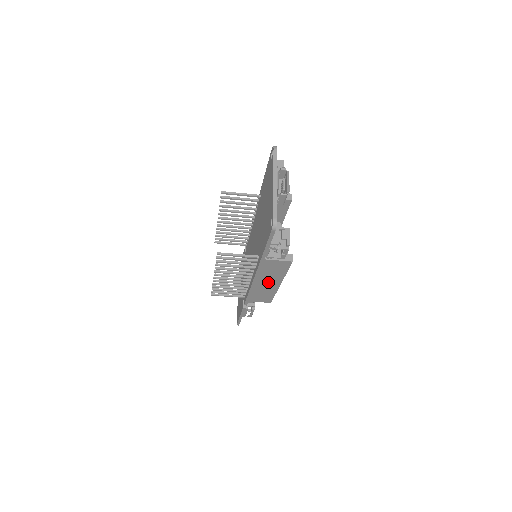
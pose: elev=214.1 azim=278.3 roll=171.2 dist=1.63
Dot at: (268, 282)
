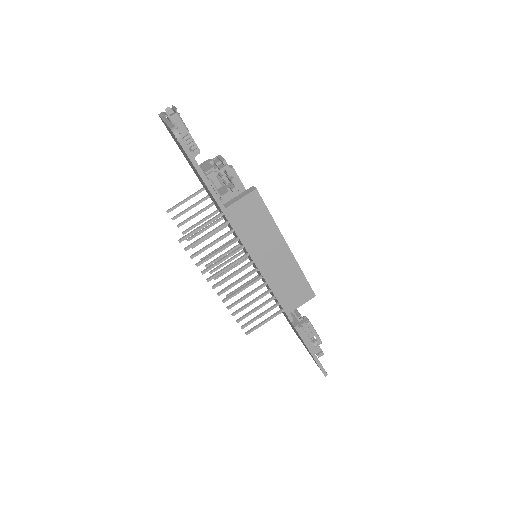
Dot at: (272, 253)
